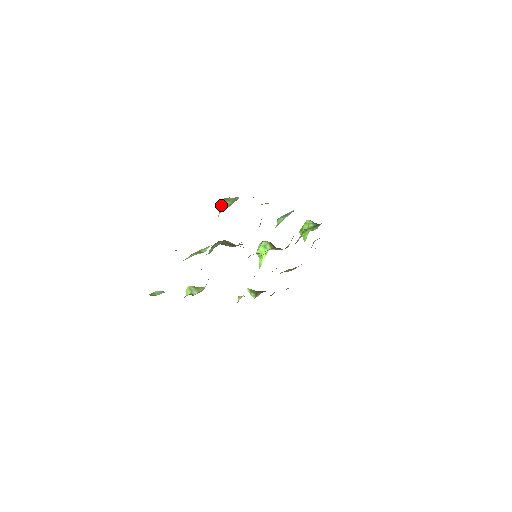
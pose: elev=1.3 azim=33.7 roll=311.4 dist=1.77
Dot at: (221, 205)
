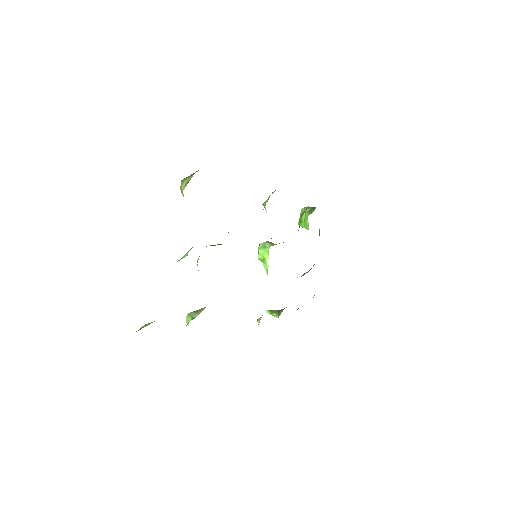
Dot at: (181, 186)
